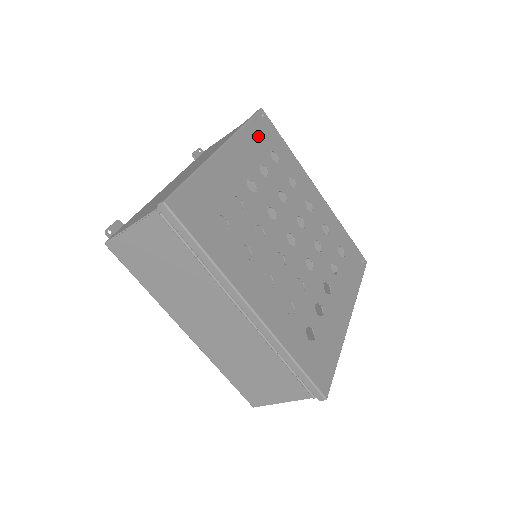
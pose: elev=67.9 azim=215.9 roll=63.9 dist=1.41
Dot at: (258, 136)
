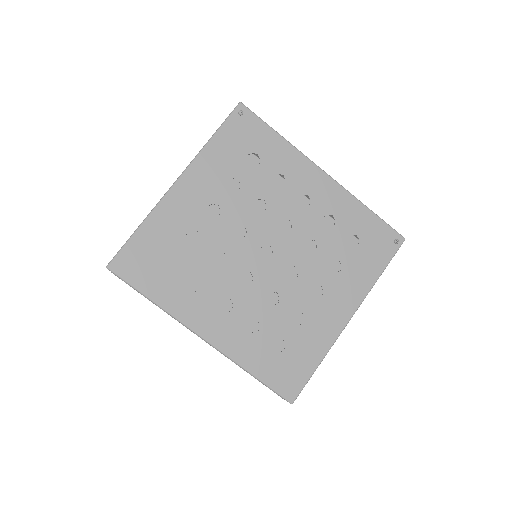
Dot at: (230, 144)
